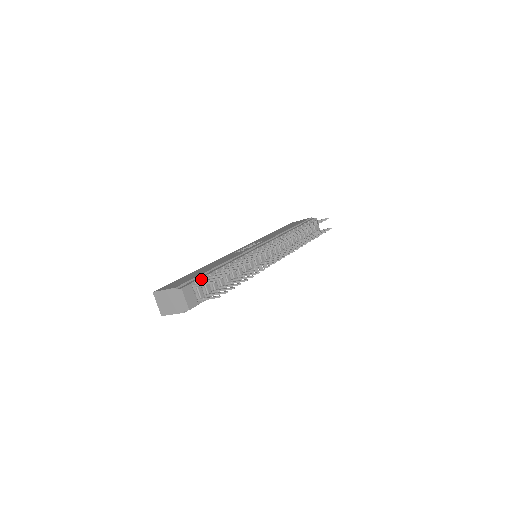
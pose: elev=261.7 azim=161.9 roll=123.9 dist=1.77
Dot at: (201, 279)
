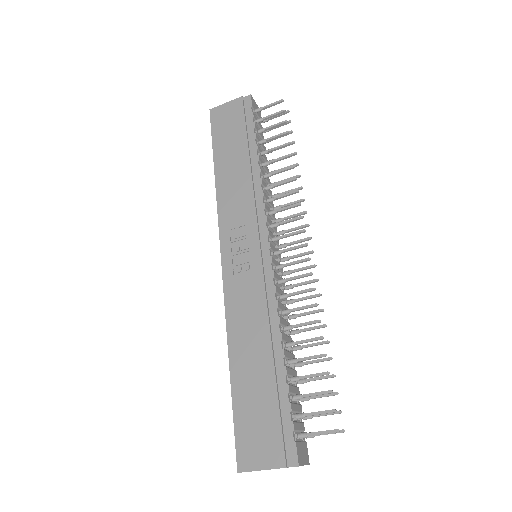
Dot at: (291, 414)
